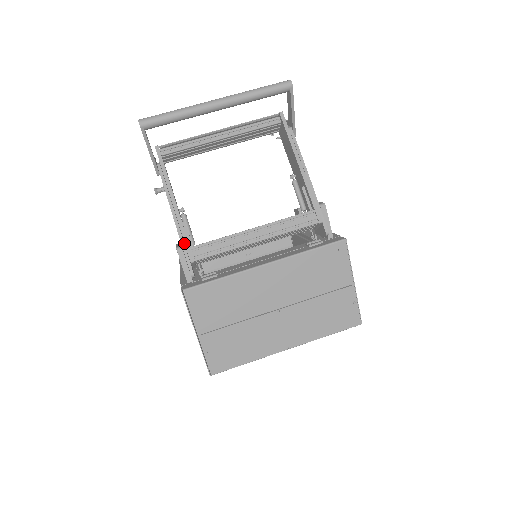
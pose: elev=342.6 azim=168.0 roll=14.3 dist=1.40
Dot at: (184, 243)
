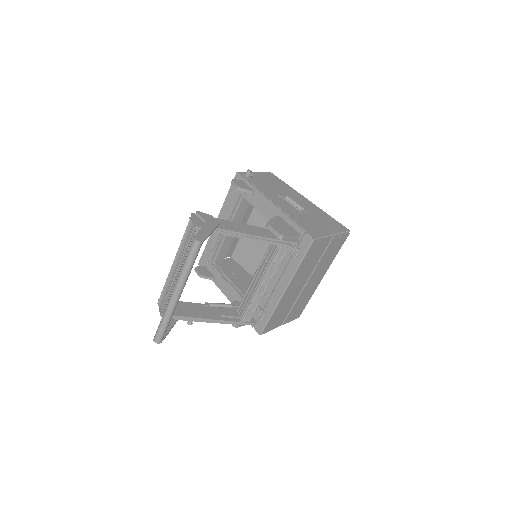
Dot at: occluded
